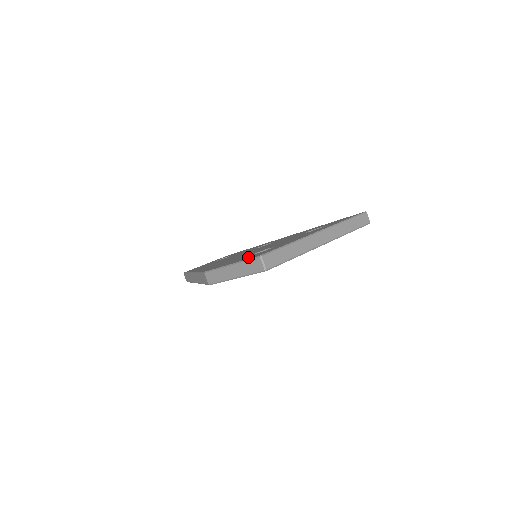
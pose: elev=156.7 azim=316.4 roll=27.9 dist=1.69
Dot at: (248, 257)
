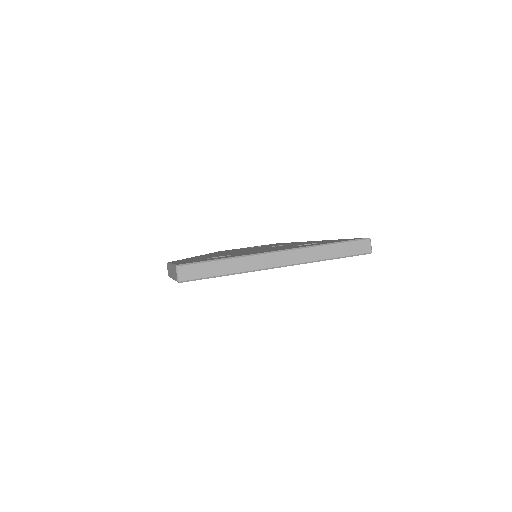
Dot at: (190, 261)
